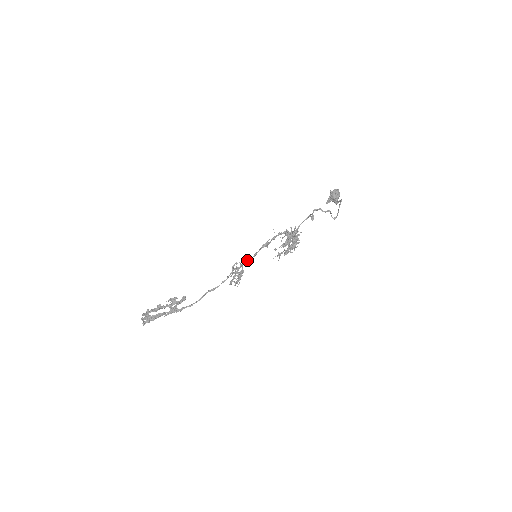
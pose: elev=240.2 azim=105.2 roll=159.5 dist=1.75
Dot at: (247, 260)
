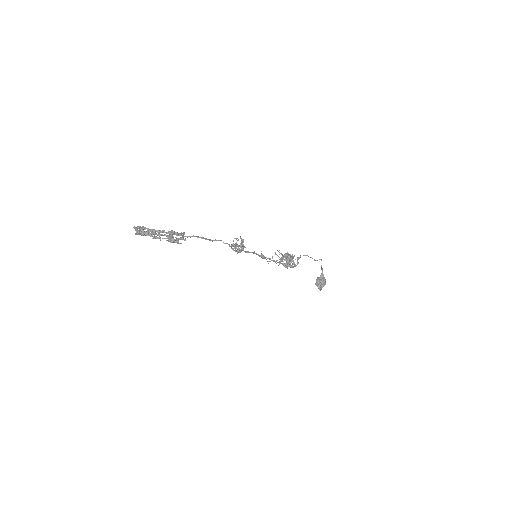
Dot at: (246, 251)
